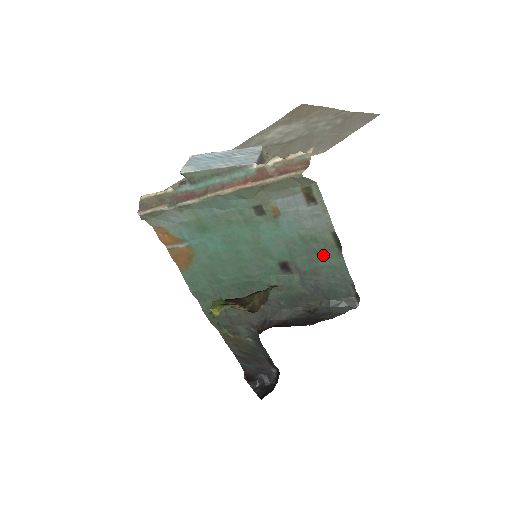
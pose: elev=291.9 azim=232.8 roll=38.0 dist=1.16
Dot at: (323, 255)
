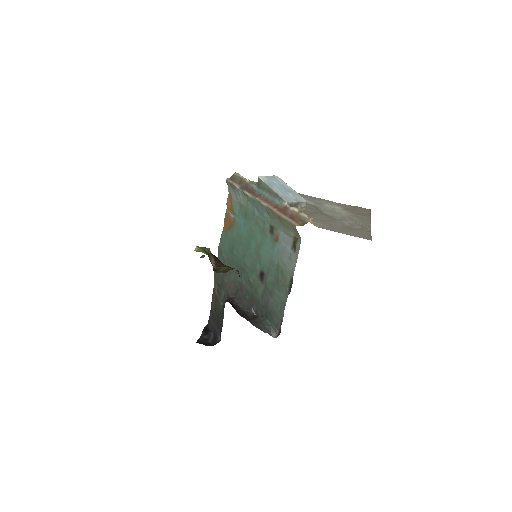
Dot at: (280, 286)
